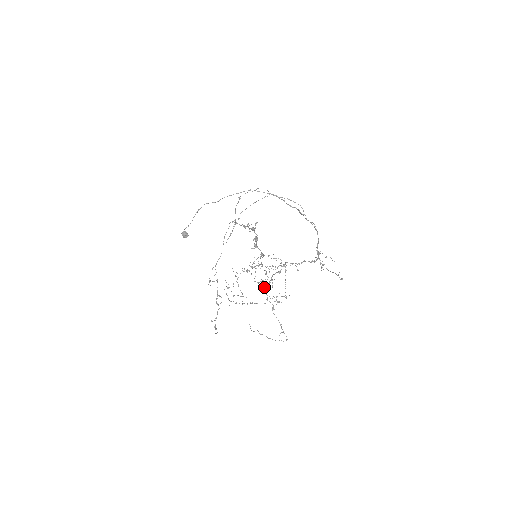
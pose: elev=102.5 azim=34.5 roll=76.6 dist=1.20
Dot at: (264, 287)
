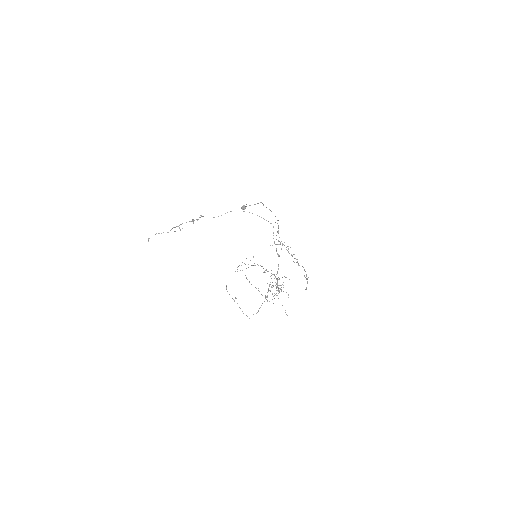
Dot at: occluded
